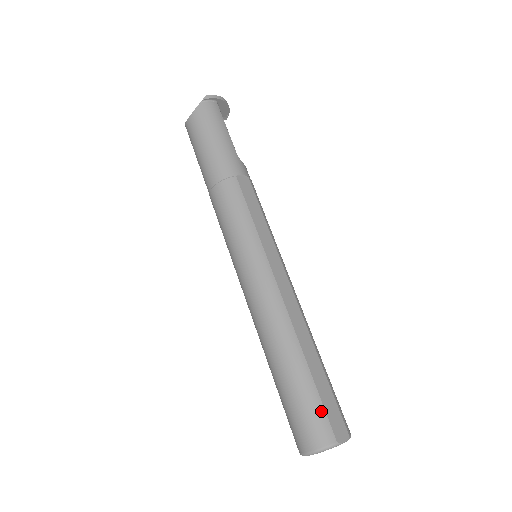
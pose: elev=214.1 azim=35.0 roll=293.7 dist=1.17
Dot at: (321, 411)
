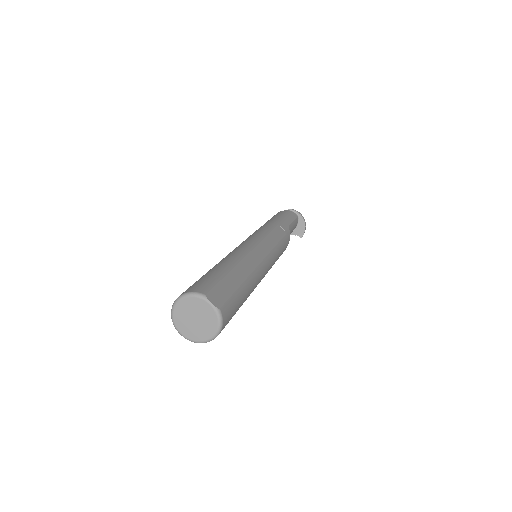
Dot at: (213, 282)
